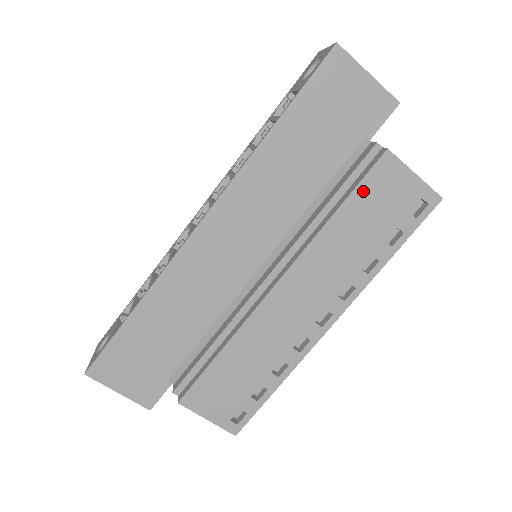
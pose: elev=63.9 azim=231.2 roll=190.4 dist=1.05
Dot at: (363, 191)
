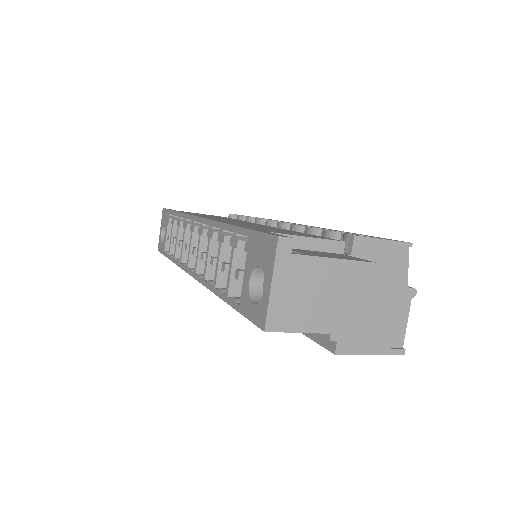
Dot at: occluded
